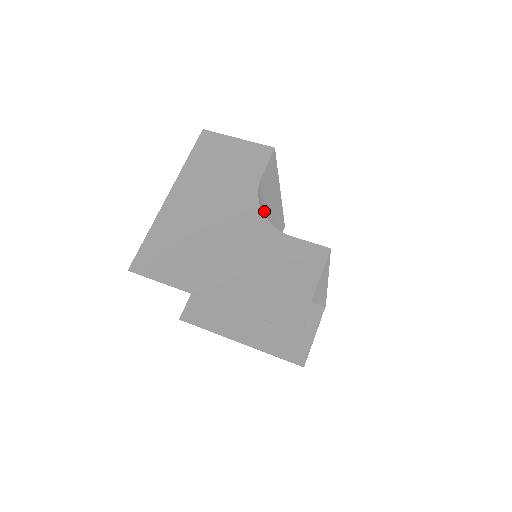
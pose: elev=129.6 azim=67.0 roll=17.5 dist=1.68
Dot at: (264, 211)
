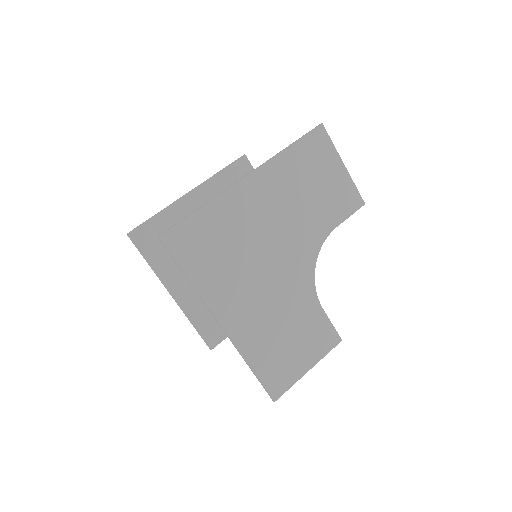
Dot at: occluded
